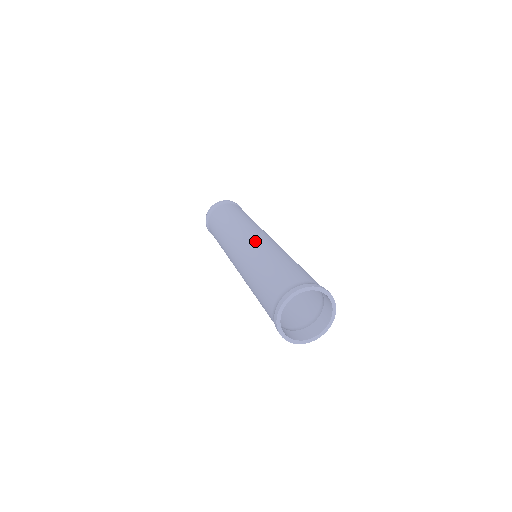
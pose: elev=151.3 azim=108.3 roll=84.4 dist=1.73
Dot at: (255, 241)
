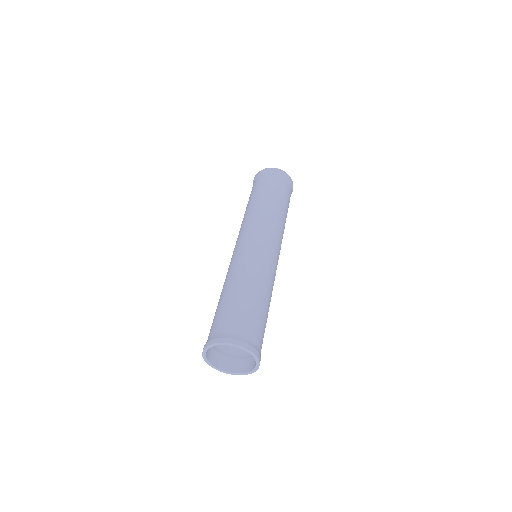
Dot at: (248, 251)
